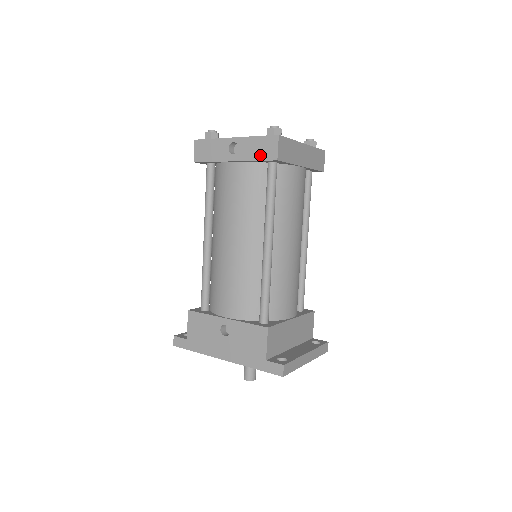
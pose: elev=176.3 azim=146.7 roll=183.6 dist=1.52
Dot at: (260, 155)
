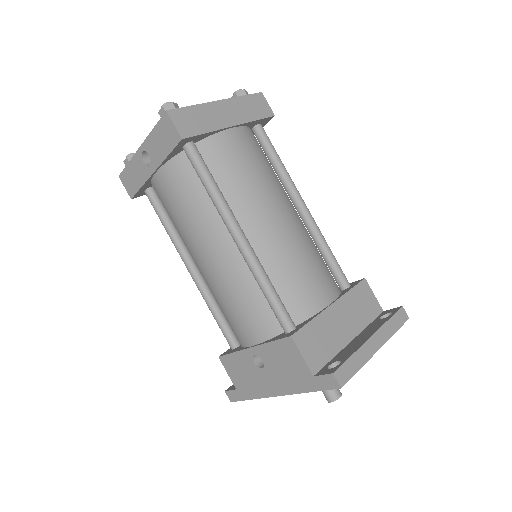
Dot at: (167, 146)
